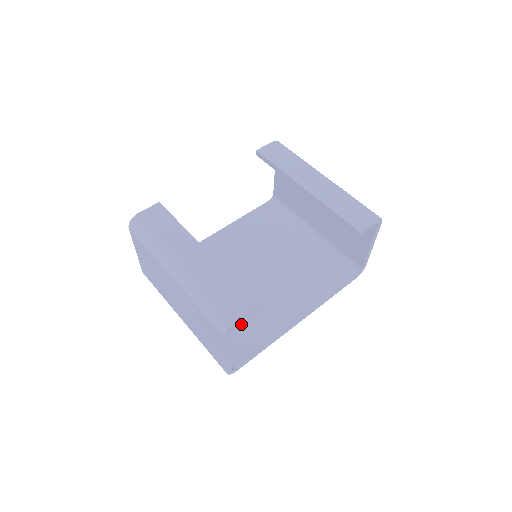
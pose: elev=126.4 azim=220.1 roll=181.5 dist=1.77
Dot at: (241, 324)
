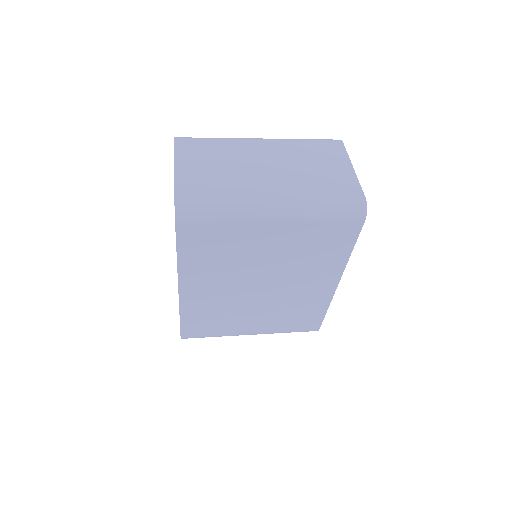
Dot at: occluded
